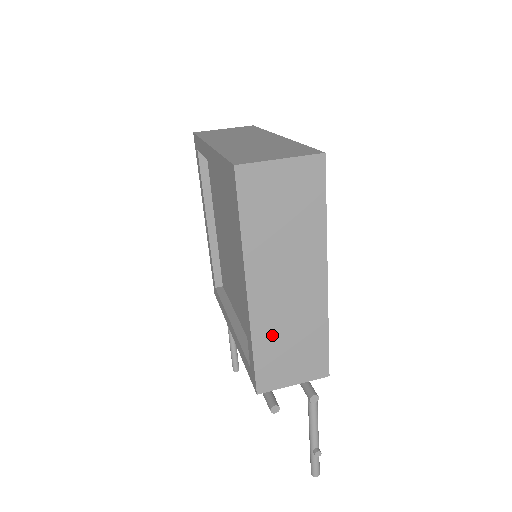
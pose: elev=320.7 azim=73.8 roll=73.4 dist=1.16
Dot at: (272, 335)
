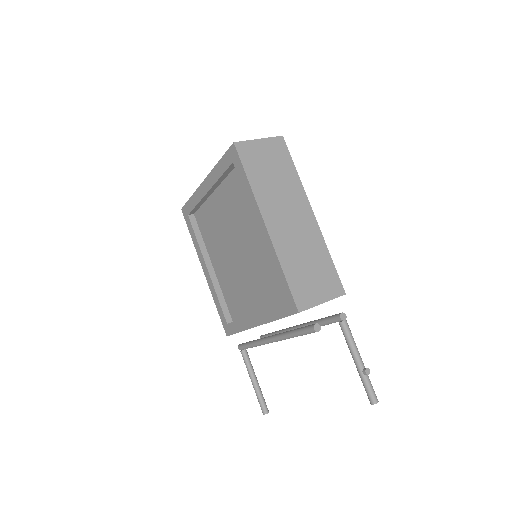
Dot at: (293, 259)
